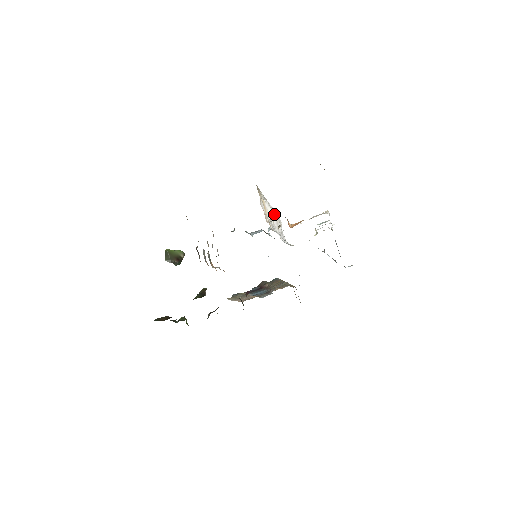
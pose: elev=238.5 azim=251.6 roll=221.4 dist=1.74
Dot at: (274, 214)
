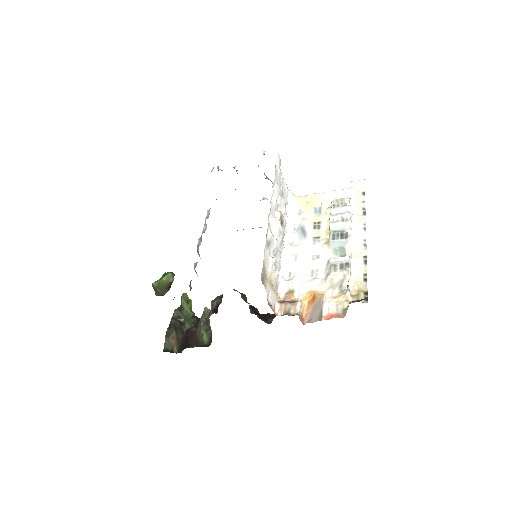
Dot at: (280, 247)
